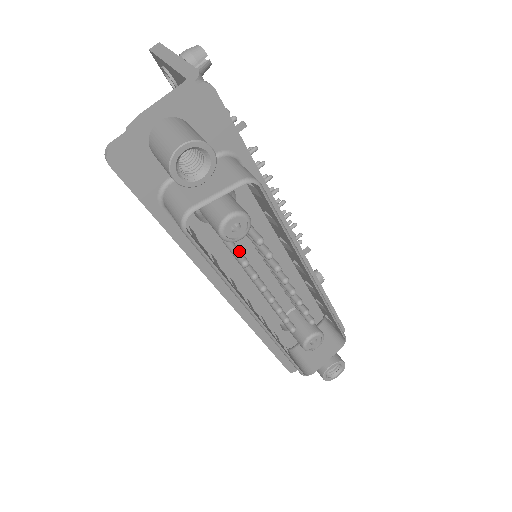
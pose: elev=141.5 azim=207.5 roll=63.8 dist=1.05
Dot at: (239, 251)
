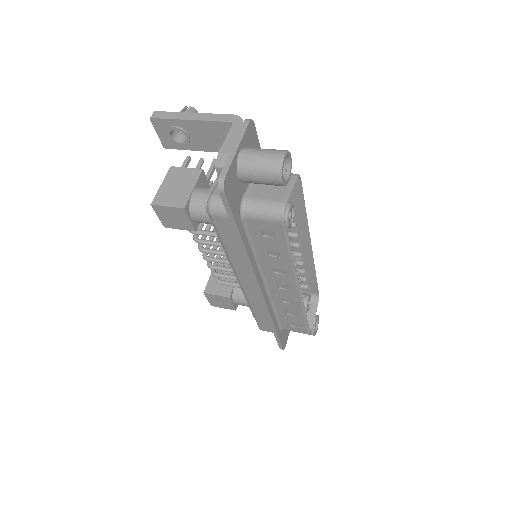
Dot at: occluded
